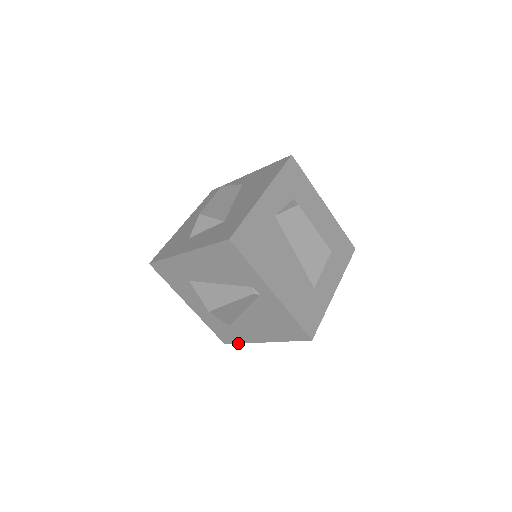
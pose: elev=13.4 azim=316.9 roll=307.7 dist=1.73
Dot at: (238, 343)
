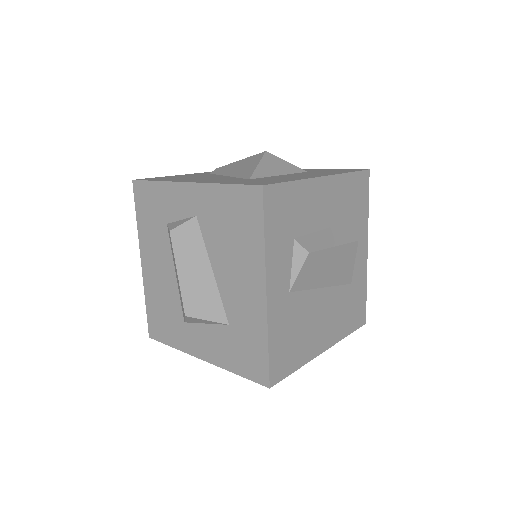
Dot at: occluded
